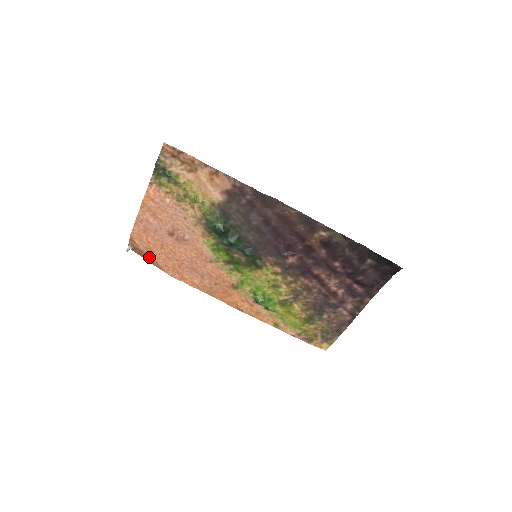
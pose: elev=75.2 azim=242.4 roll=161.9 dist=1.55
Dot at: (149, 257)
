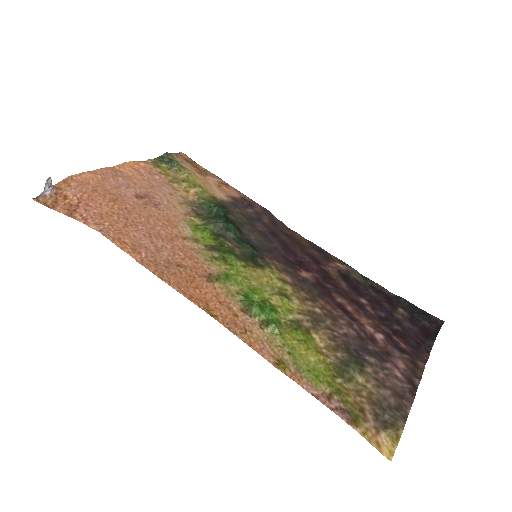
Dot at: (74, 205)
